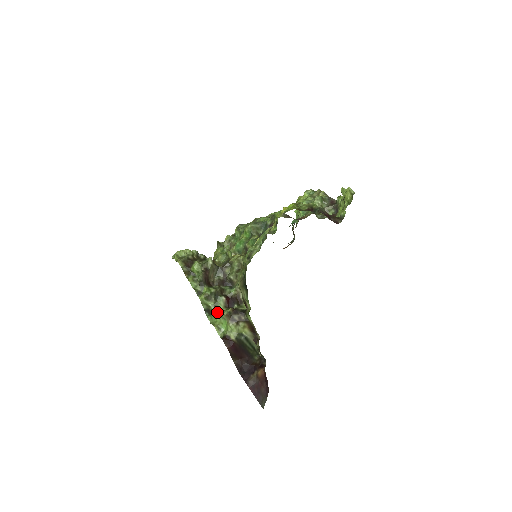
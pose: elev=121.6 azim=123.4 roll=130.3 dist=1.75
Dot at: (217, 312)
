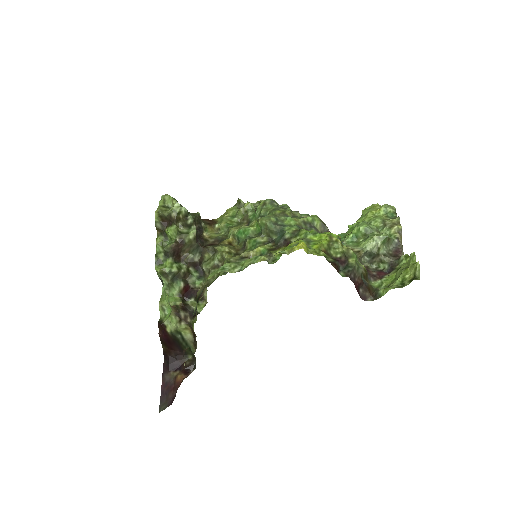
Dot at: (168, 293)
